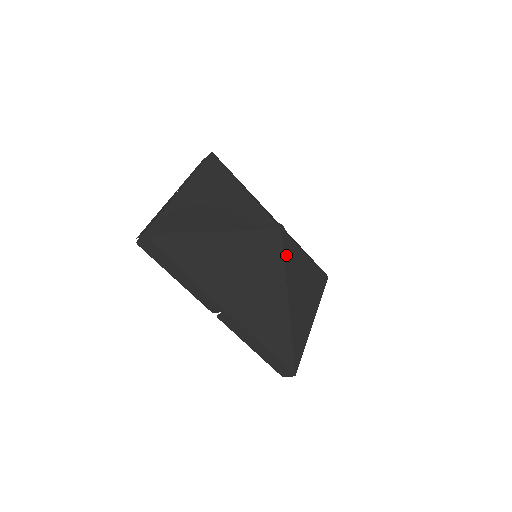
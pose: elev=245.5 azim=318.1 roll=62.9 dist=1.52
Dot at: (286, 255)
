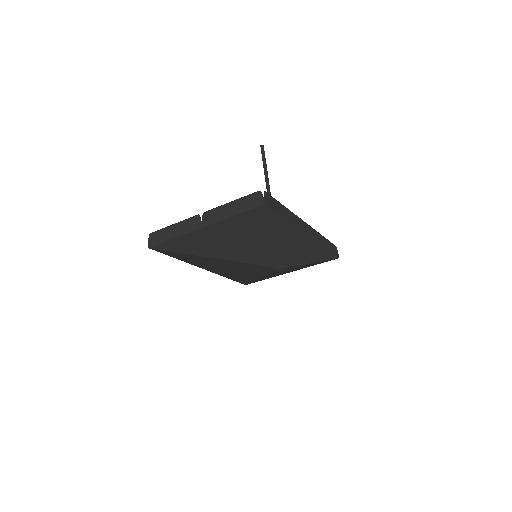
Dot at: (277, 271)
